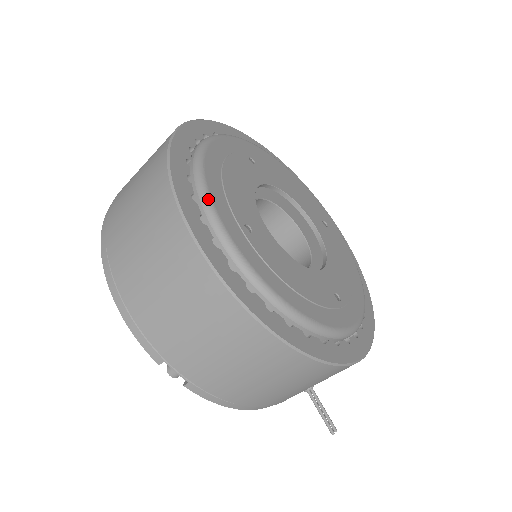
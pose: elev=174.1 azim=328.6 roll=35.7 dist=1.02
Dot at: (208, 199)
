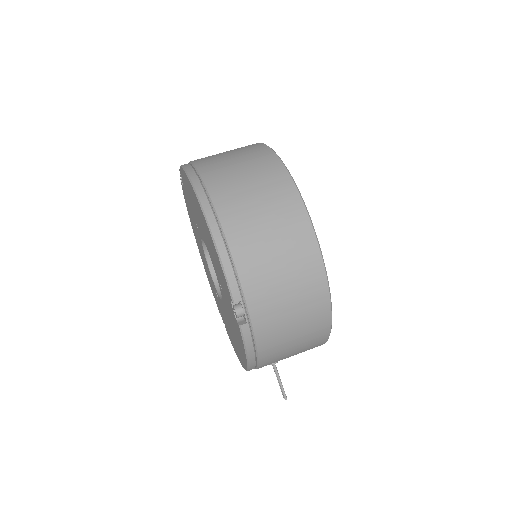
Dot at: occluded
